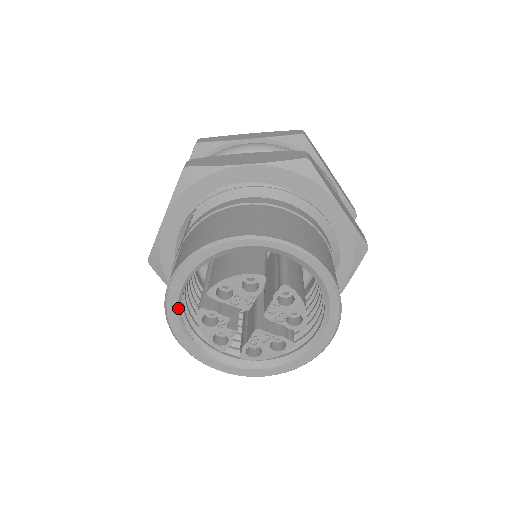
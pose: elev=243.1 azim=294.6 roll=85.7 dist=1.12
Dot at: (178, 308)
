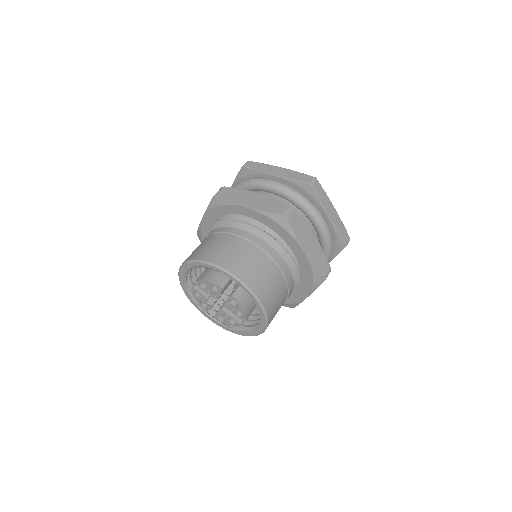
Dot at: (185, 281)
